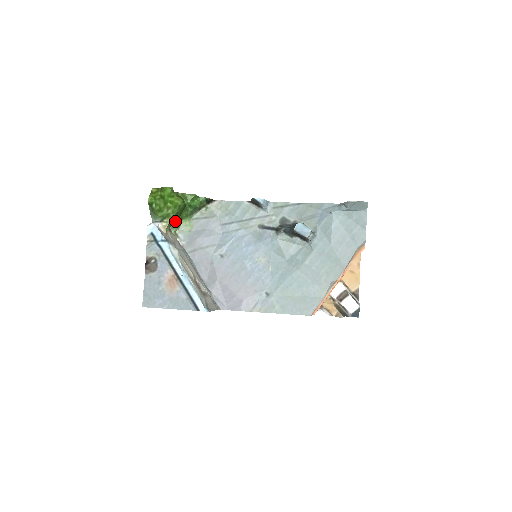
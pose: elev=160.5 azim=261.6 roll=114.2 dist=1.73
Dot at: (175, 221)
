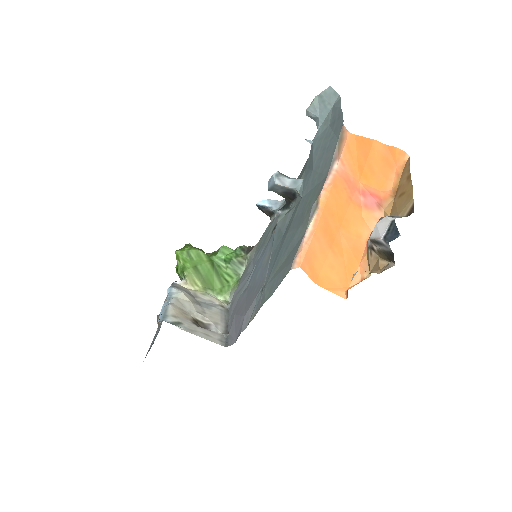
Dot at: (220, 286)
